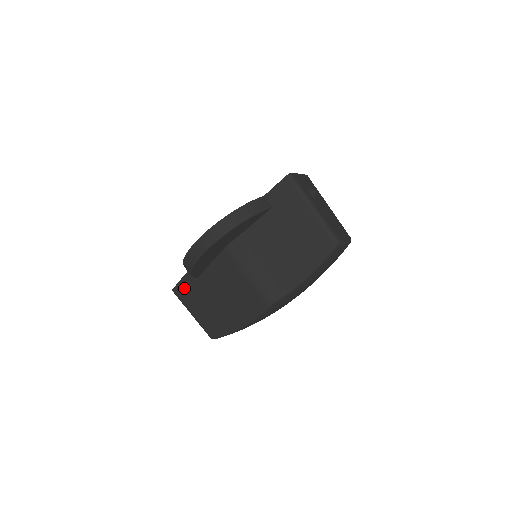
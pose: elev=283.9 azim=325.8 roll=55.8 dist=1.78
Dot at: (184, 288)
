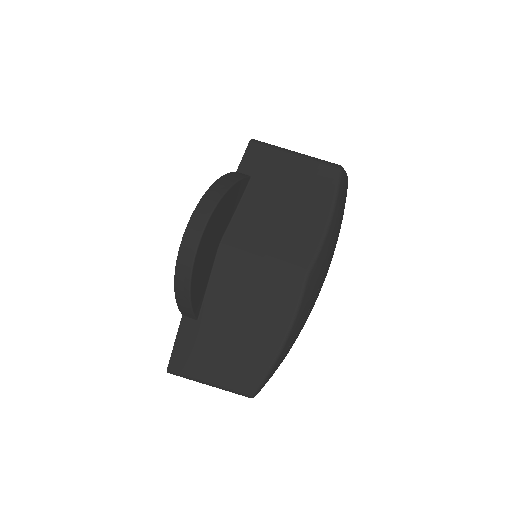
Dot at: (183, 351)
